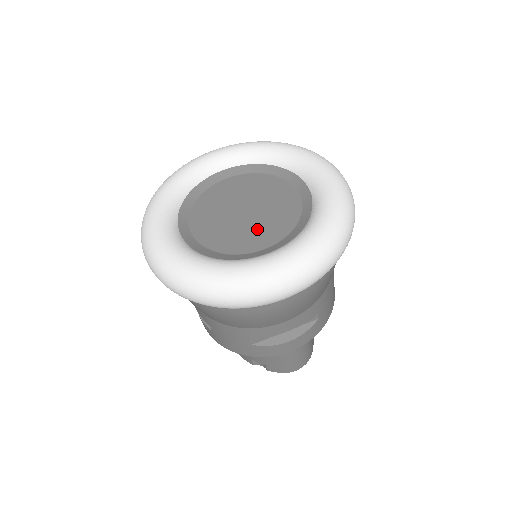
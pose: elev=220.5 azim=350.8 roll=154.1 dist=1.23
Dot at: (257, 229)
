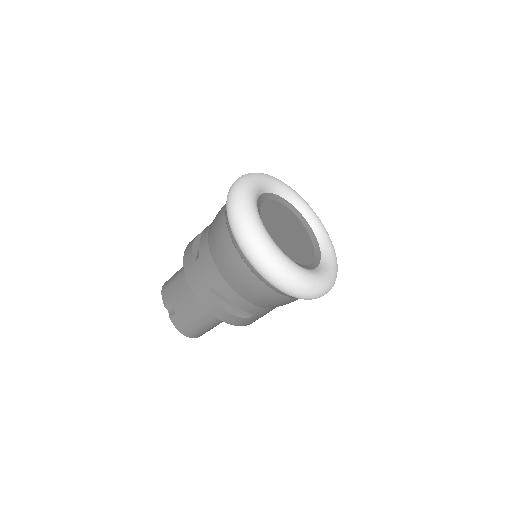
Dot at: (289, 245)
